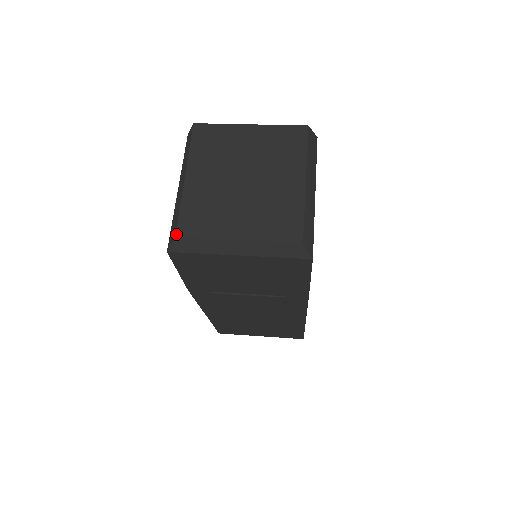
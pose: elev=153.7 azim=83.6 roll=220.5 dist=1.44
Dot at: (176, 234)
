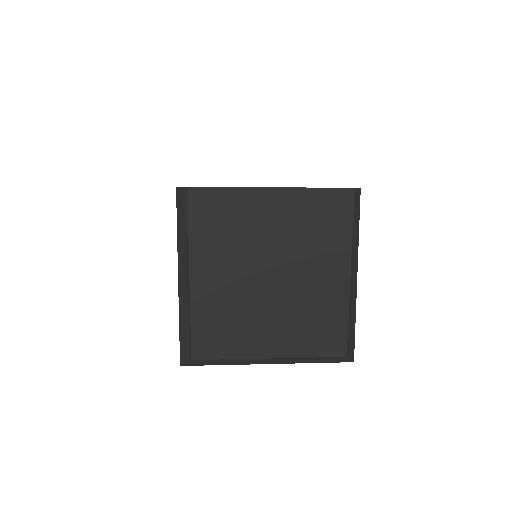
Dot at: (192, 356)
